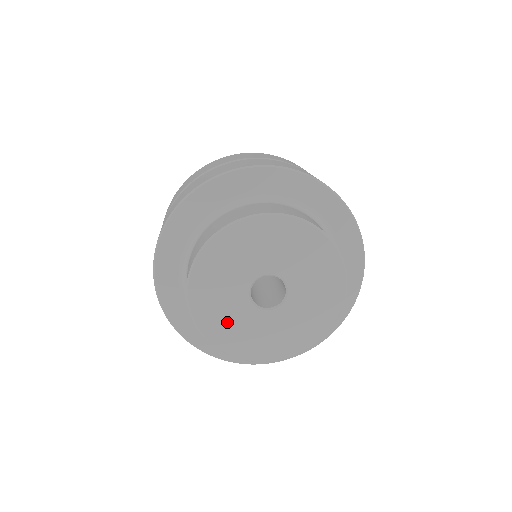
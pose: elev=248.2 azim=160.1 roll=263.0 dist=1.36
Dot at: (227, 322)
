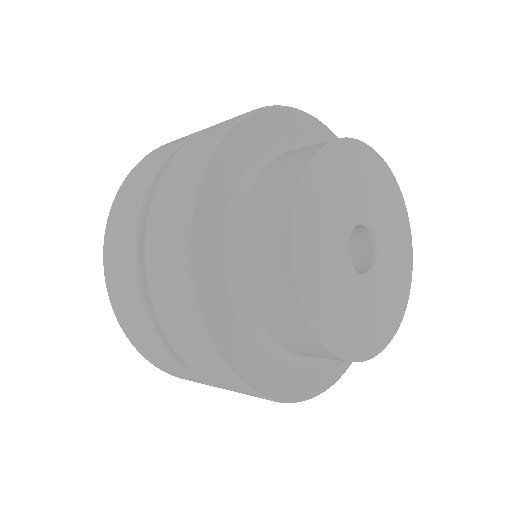
Dot at: (326, 211)
